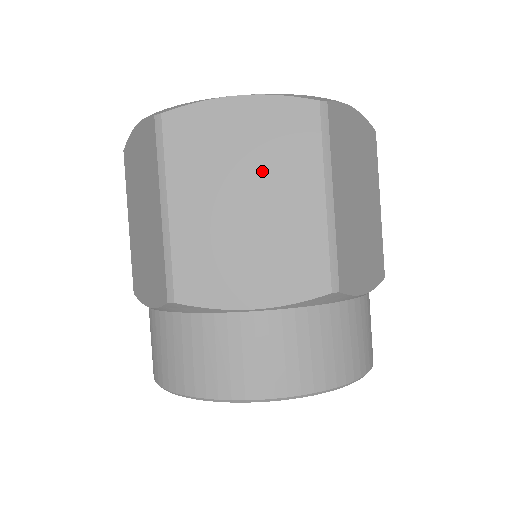
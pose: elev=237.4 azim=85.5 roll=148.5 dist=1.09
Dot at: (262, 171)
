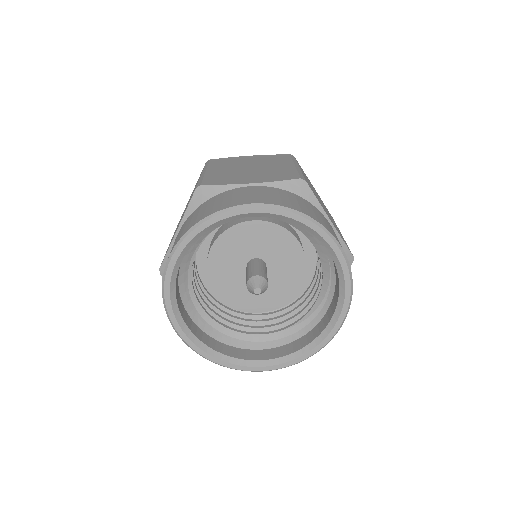
Dot at: (260, 163)
